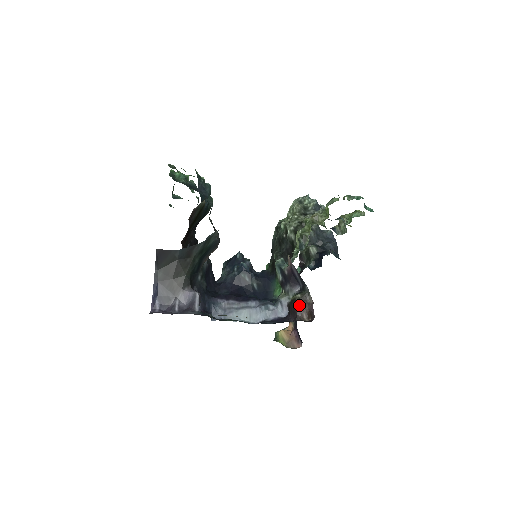
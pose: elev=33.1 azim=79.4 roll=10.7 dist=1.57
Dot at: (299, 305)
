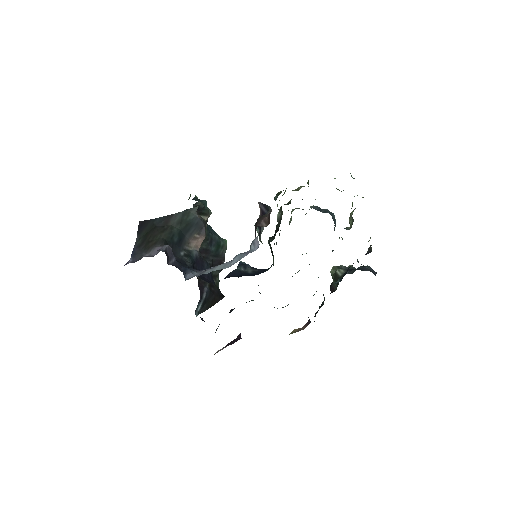
Dot at: (260, 220)
